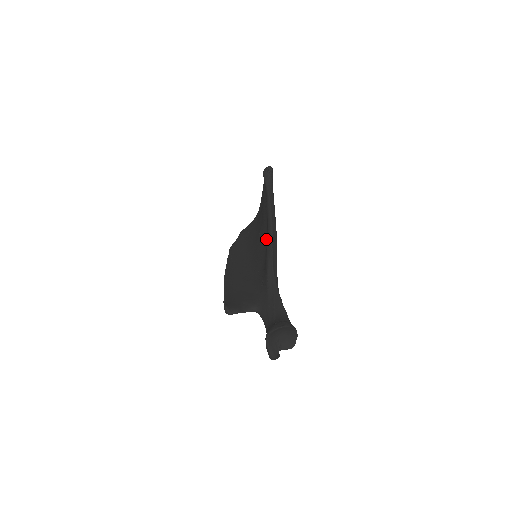
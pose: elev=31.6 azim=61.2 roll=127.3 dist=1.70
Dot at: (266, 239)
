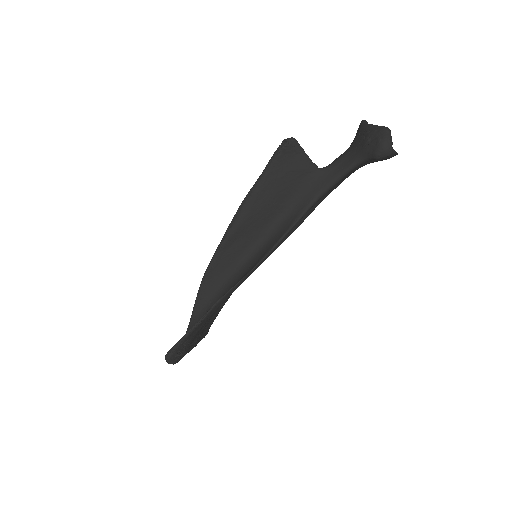
Dot at: occluded
